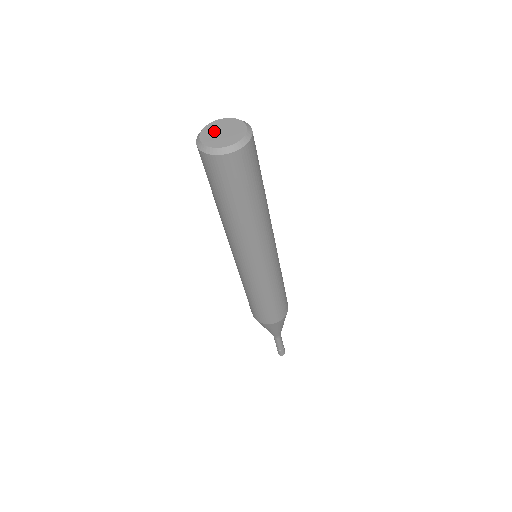
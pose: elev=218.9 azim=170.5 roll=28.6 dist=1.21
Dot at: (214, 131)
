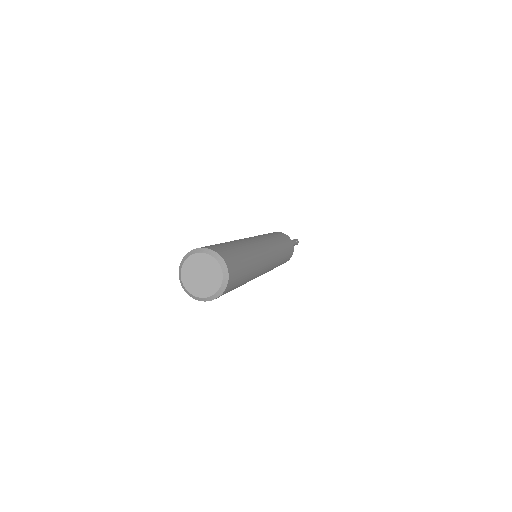
Dot at: (196, 267)
